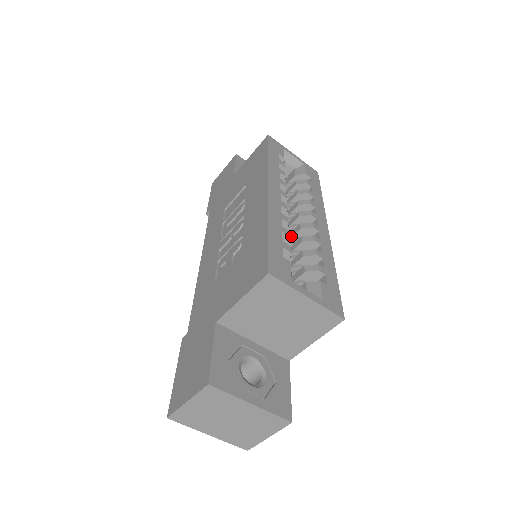
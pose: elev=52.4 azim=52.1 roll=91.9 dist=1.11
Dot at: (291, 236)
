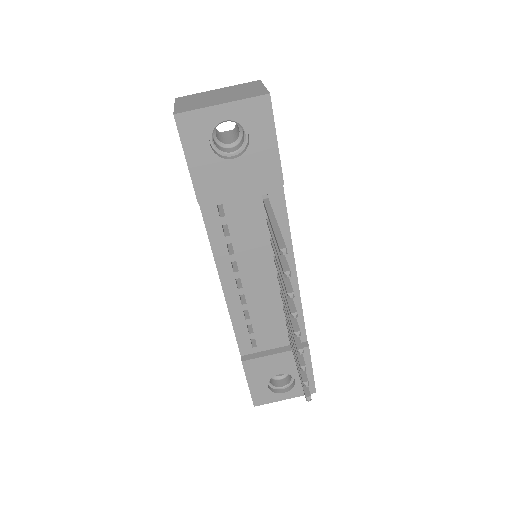
Dot at: occluded
